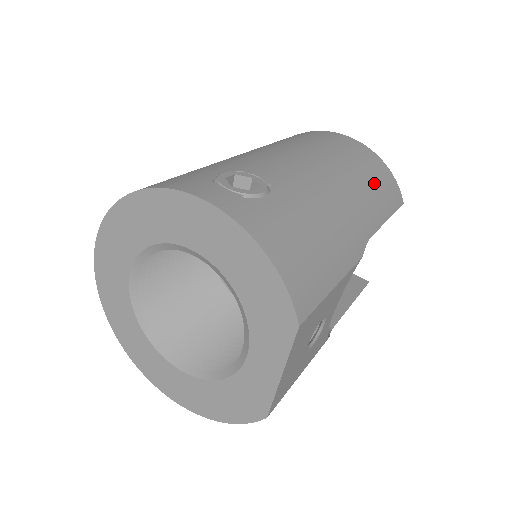
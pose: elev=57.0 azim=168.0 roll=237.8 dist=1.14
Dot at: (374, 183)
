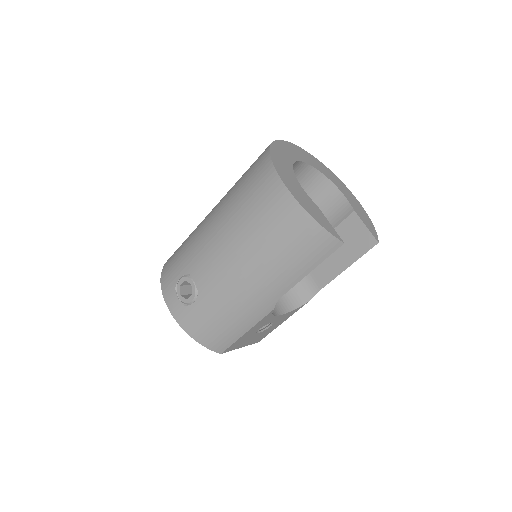
Dot at: (289, 254)
